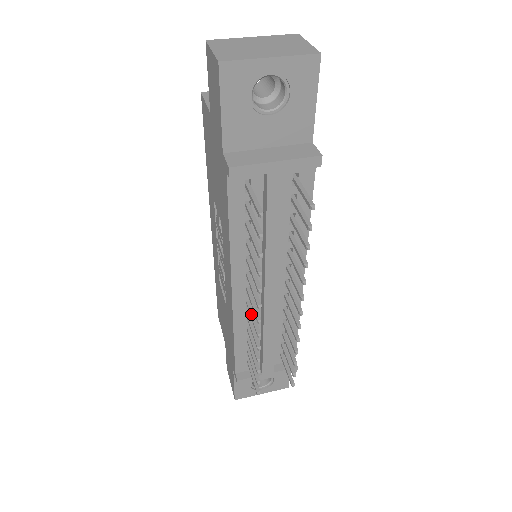
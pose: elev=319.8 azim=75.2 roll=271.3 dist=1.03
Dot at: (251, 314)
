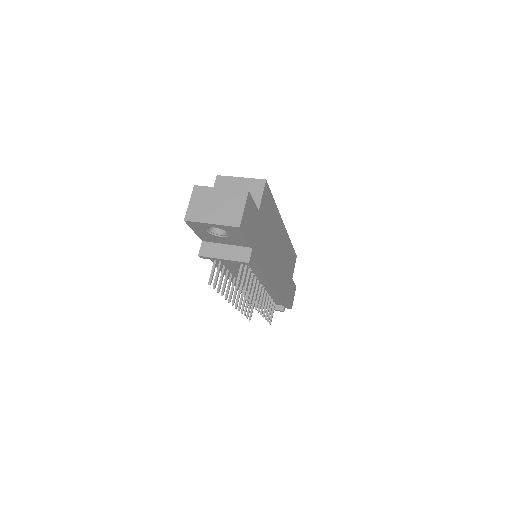
Dot at: (238, 292)
